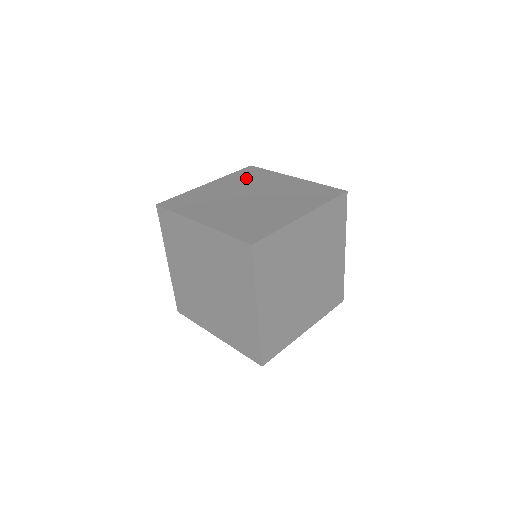
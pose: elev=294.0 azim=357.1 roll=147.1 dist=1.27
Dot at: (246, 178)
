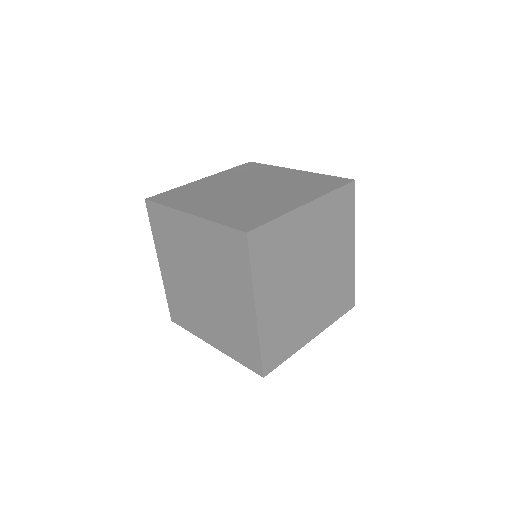
Dot at: (167, 239)
